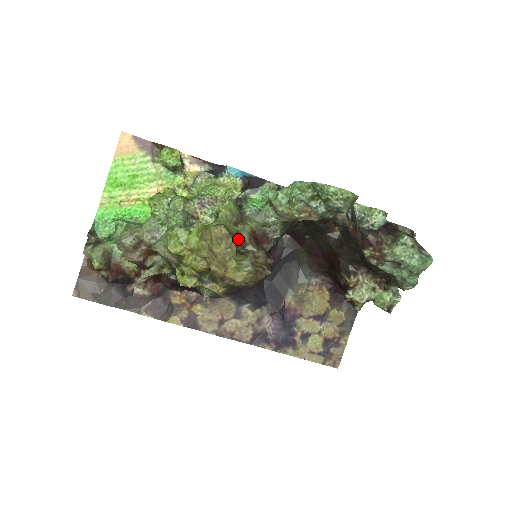
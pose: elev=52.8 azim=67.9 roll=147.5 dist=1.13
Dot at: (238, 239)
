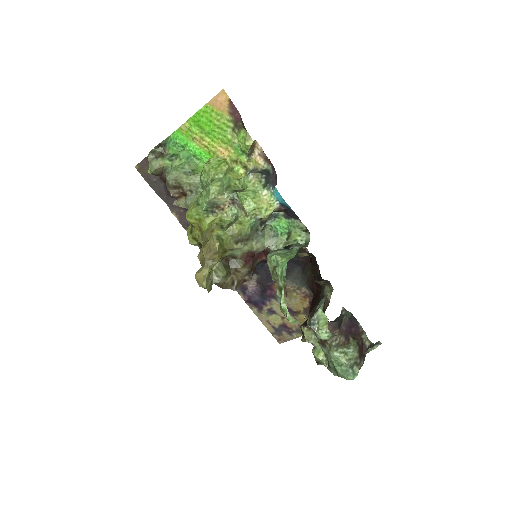
Dot at: (230, 253)
